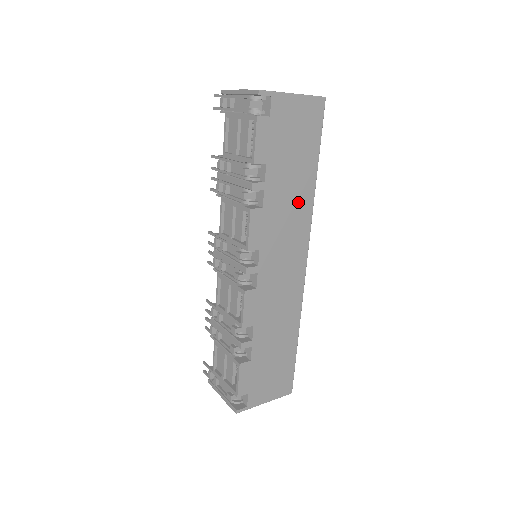
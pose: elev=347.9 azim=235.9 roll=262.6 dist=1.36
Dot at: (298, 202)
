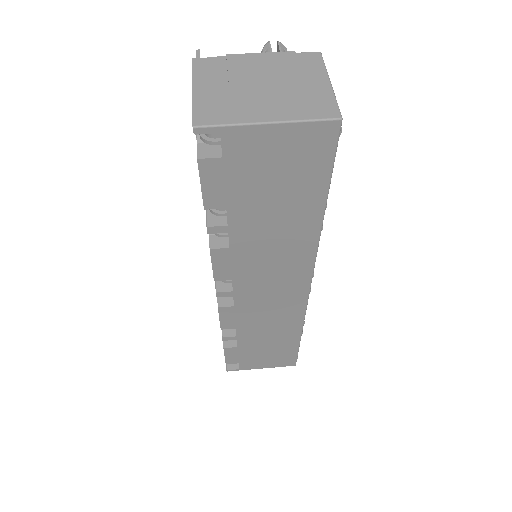
Dot at: (290, 240)
